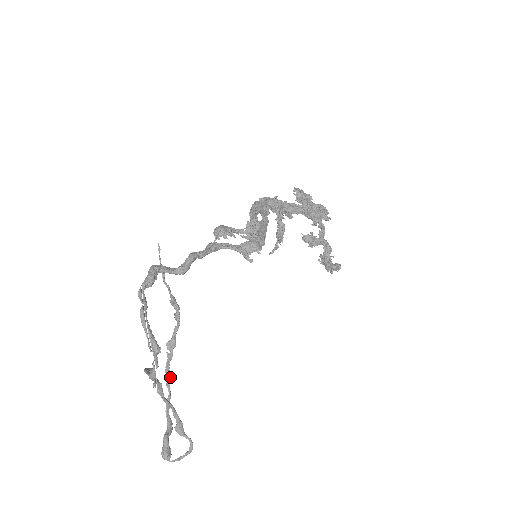
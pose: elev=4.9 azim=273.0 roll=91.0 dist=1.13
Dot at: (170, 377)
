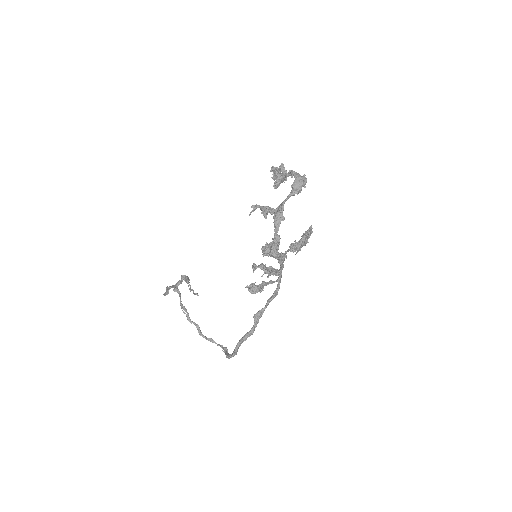
Dot at: occluded
